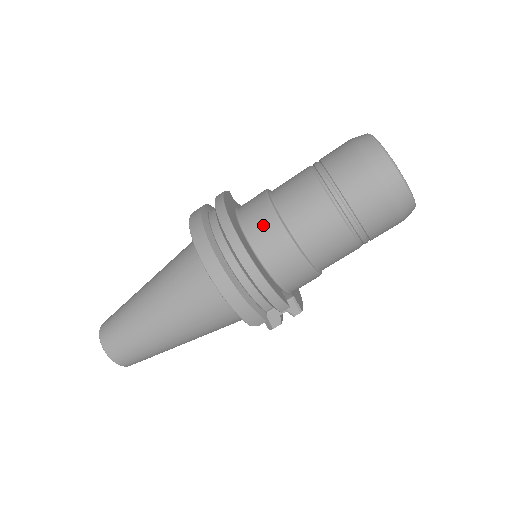
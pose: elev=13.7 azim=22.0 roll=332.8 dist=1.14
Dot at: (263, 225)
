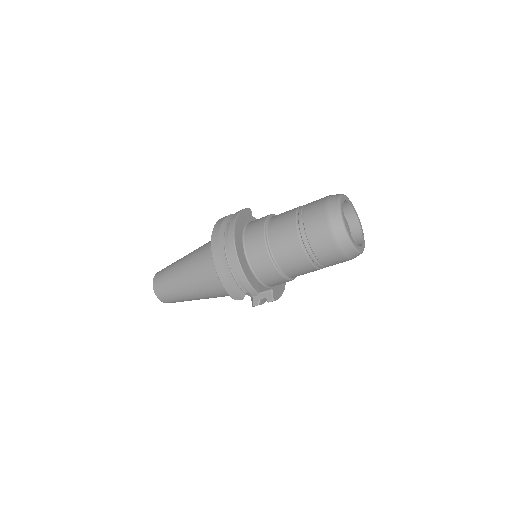
Dot at: (255, 238)
